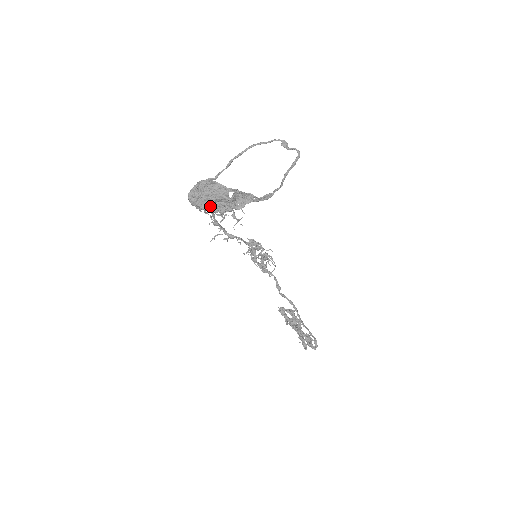
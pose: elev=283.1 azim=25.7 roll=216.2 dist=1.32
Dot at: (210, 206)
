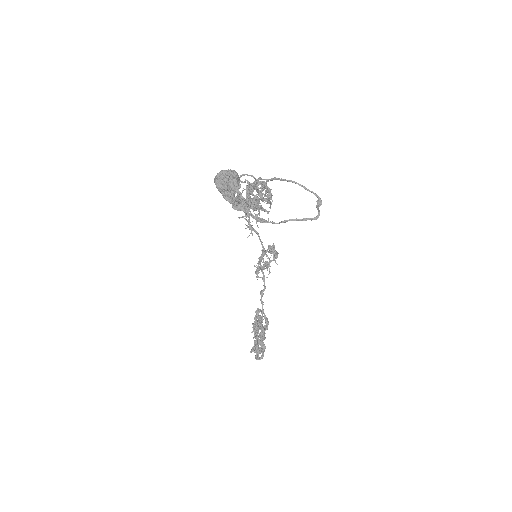
Dot at: (222, 190)
